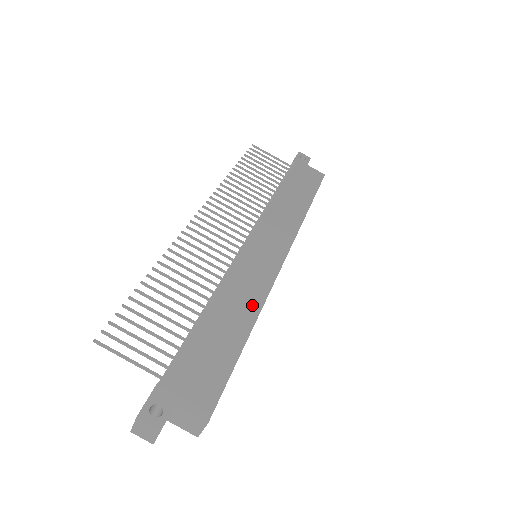
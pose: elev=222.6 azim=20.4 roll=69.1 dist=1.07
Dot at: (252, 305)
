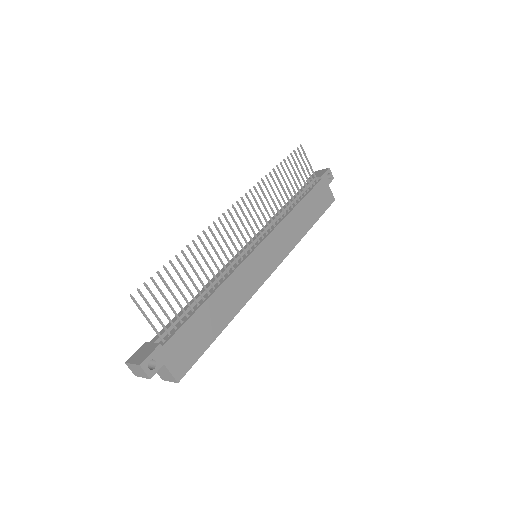
Dot at: (238, 303)
